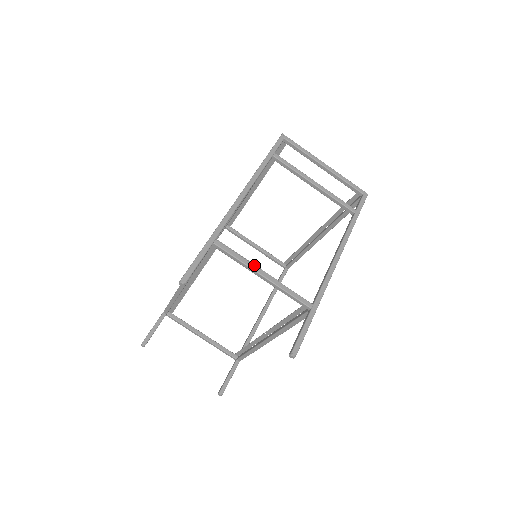
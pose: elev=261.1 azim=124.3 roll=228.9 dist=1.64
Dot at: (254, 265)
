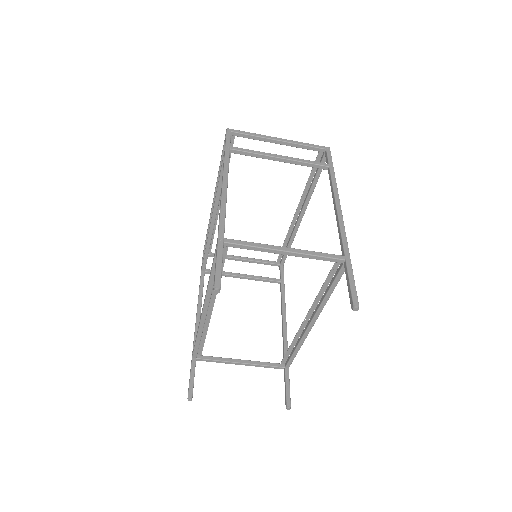
Dot at: (272, 245)
